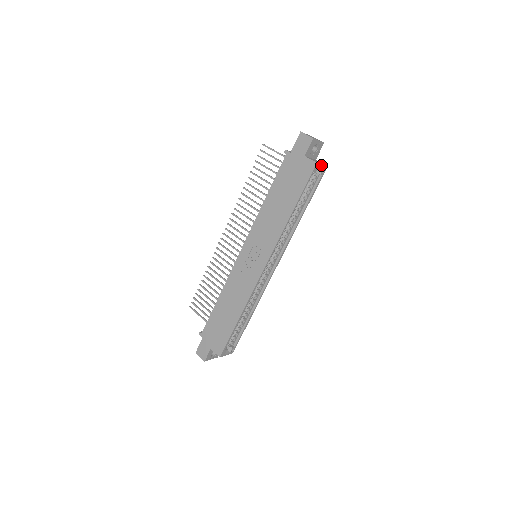
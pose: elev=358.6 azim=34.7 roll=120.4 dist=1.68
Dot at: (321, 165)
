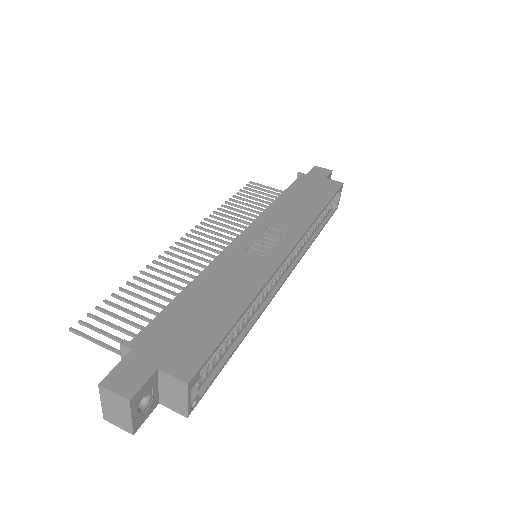
Dot at: (340, 195)
